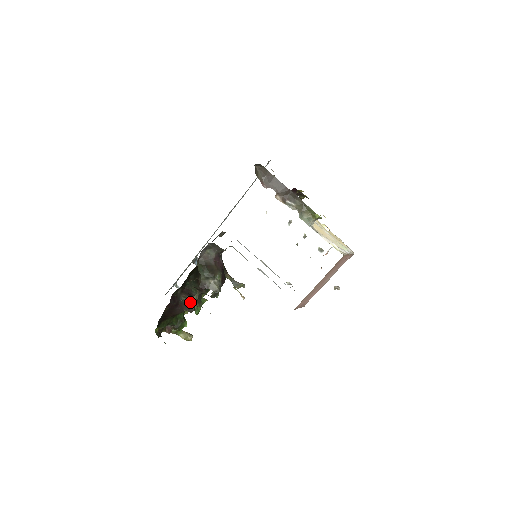
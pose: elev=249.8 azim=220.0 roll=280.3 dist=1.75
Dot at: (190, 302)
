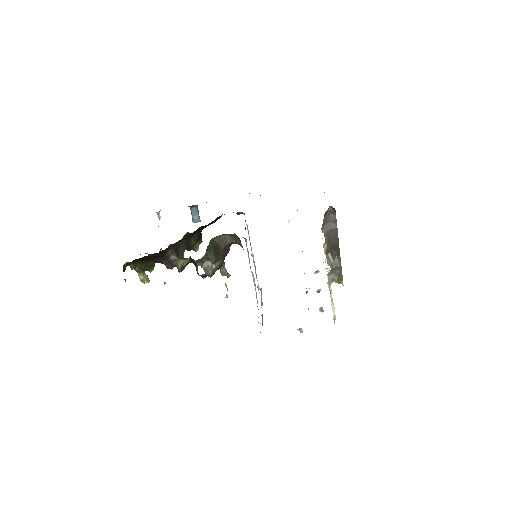
Dot at: (174, 261)
